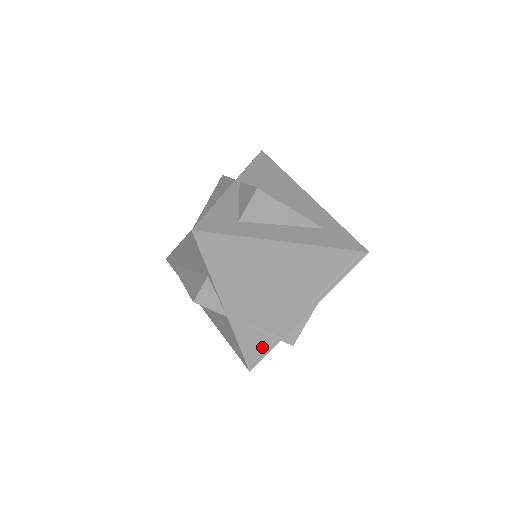
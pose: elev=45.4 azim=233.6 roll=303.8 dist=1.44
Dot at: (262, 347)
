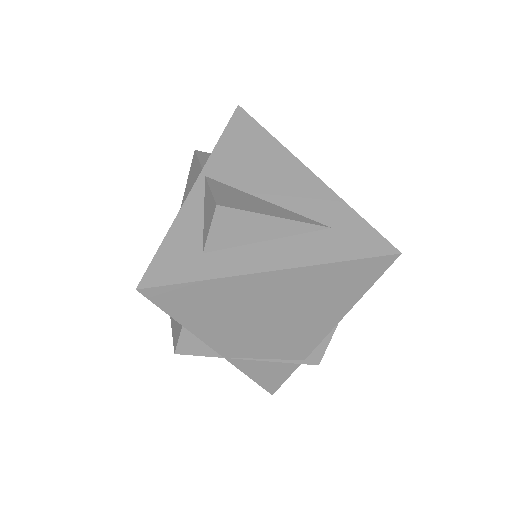
Dot at: (279, 373)
